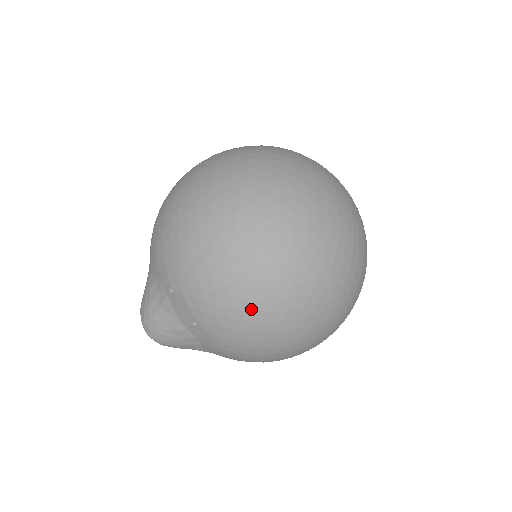
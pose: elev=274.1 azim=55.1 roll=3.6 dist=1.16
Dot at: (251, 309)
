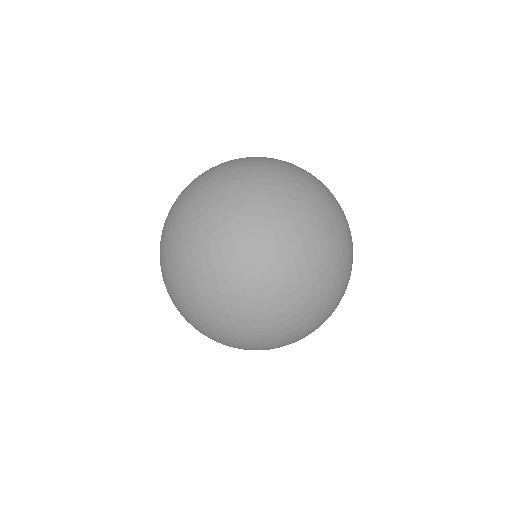
Dot at: (195, 326)
